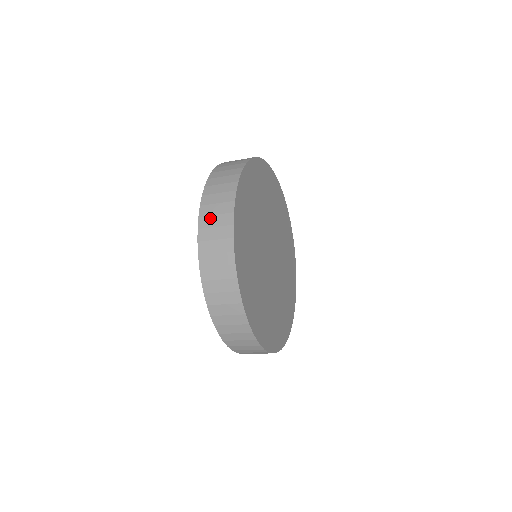
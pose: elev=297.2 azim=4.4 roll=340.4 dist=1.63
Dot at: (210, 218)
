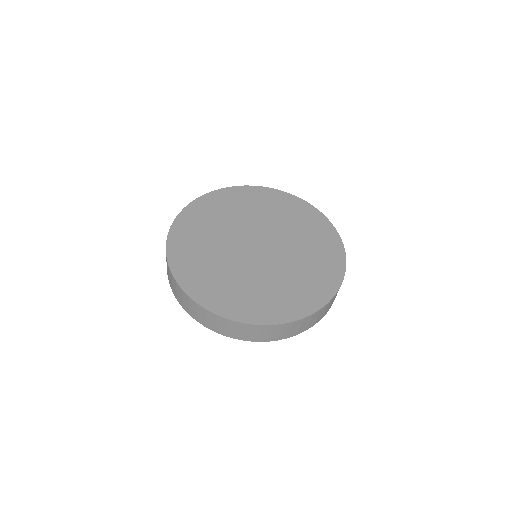
Dot at: (207, 322)
